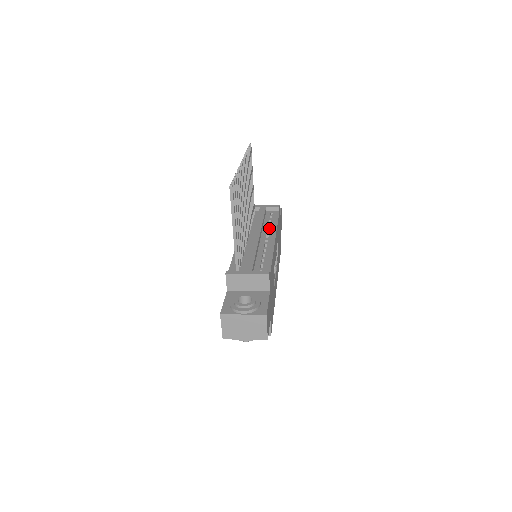
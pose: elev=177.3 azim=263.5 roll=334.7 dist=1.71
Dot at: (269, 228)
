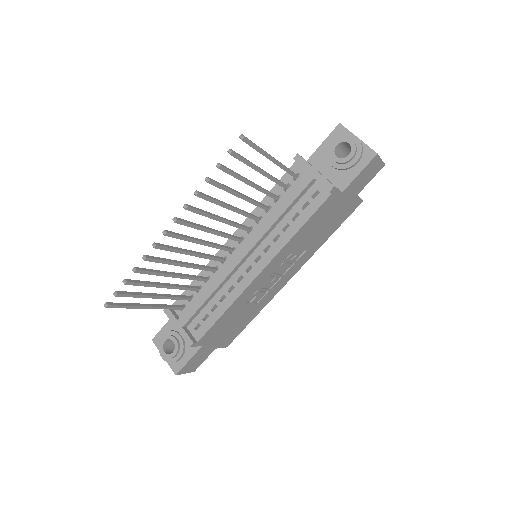
Dot at: (280, 235)
